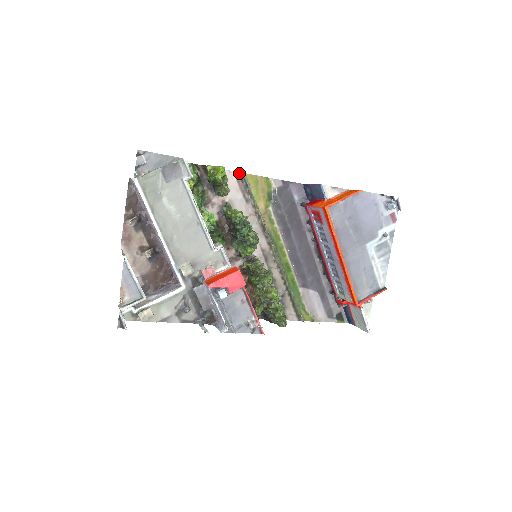
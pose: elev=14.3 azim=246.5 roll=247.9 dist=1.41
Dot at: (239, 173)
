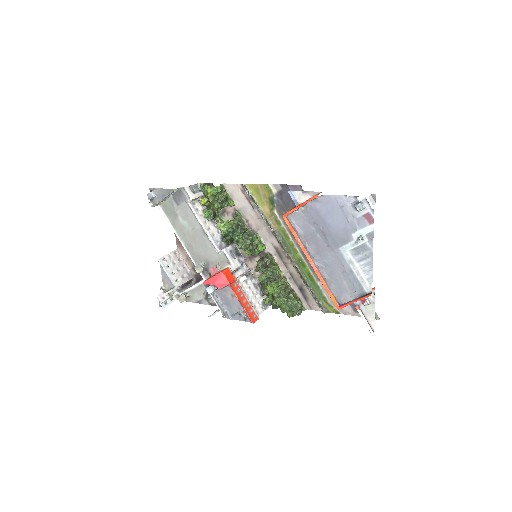
Dot at: (242, 184)
